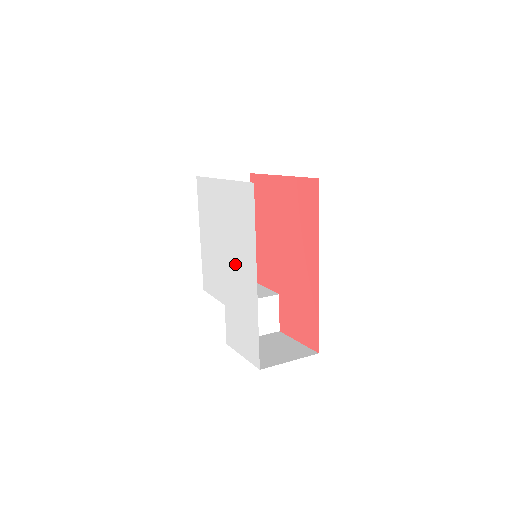
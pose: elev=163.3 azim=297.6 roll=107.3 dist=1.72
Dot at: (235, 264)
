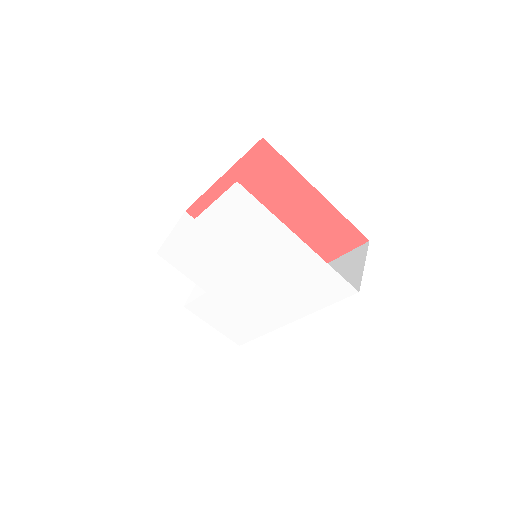
Dot at: (262, 294)
